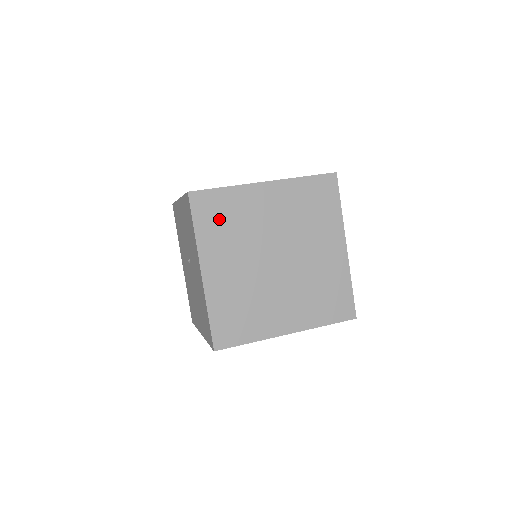
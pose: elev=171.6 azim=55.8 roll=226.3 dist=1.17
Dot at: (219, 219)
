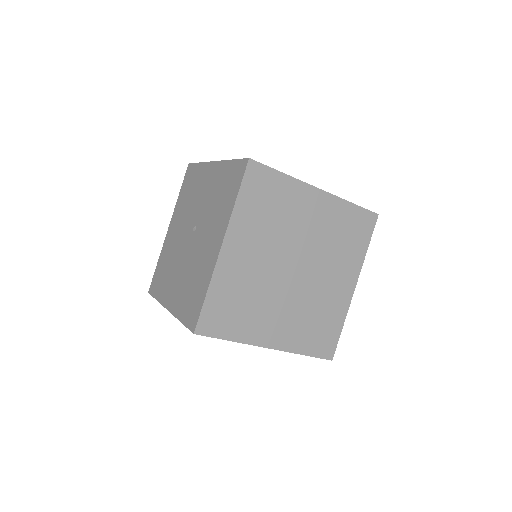
Dot at: (264, 201)
